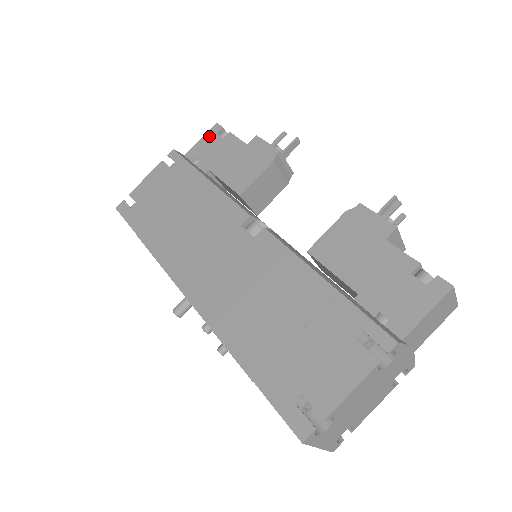
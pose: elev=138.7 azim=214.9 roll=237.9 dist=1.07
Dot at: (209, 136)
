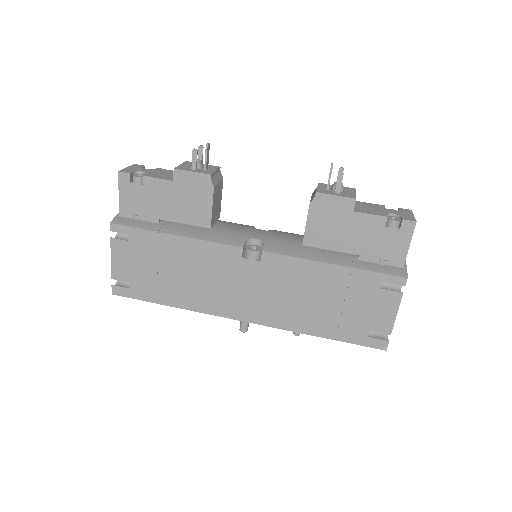
Dot at: (125, 188)
